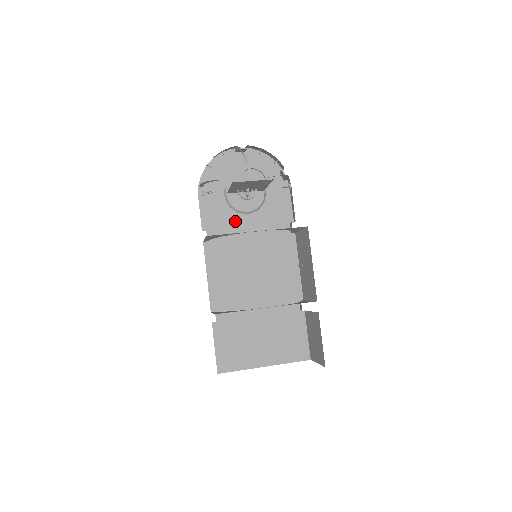
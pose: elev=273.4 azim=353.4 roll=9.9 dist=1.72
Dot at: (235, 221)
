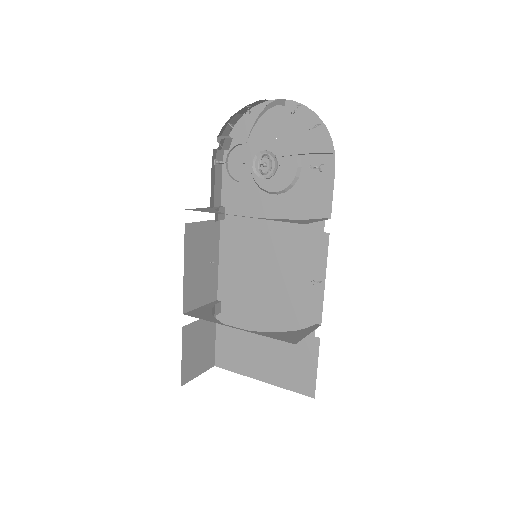
Dot at: (258, 201)
